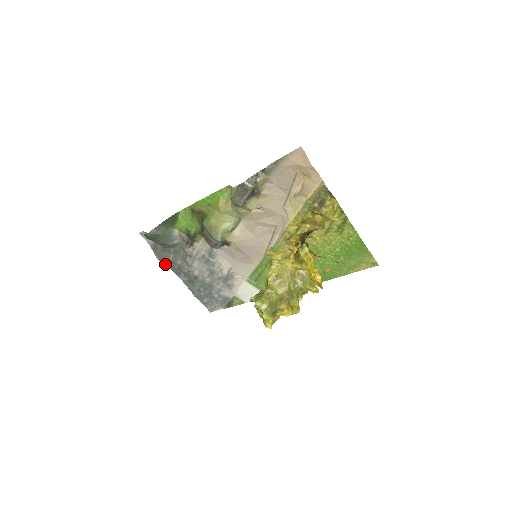
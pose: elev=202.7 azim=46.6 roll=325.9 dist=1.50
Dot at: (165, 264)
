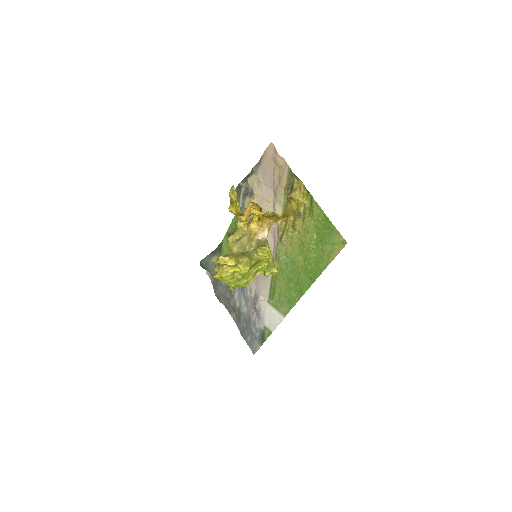
Dot at: (220, 300)
